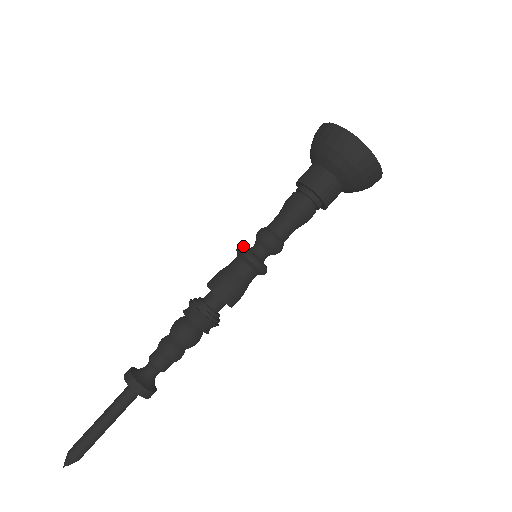
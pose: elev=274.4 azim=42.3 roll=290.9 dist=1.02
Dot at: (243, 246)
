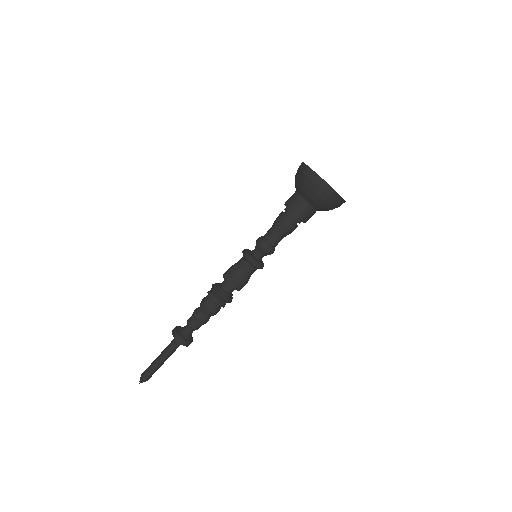
Dot at: (246, 249)
